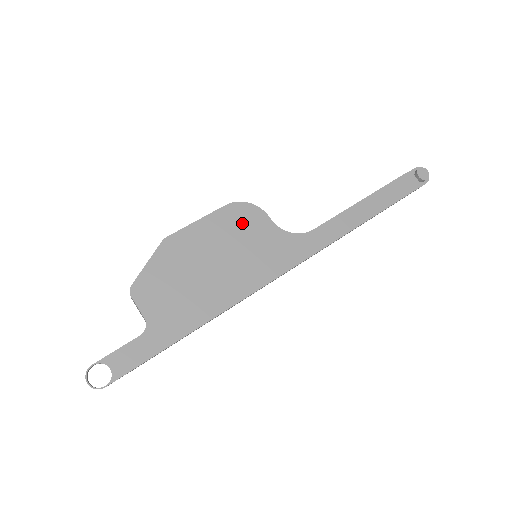
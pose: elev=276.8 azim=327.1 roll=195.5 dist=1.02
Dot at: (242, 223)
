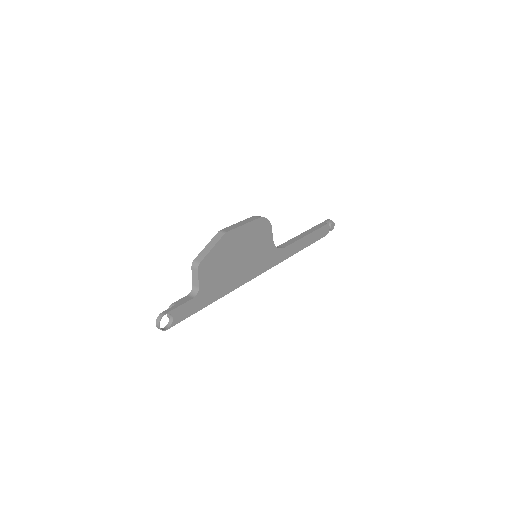
Dot at: (261, 233)
